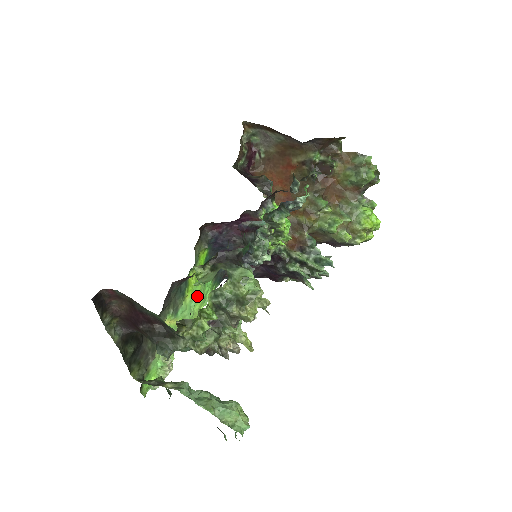
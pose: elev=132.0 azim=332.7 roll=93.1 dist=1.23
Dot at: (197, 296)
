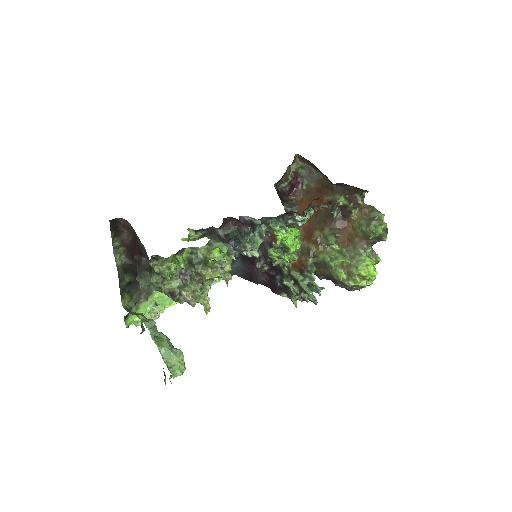
Dot at: occluded
